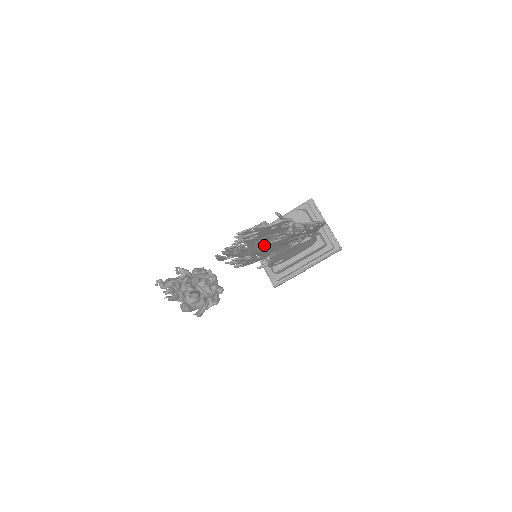
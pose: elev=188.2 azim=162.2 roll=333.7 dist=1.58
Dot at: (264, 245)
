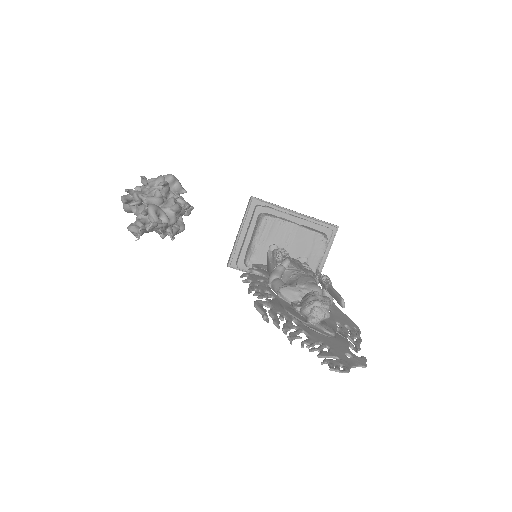
Dot at: occluded
